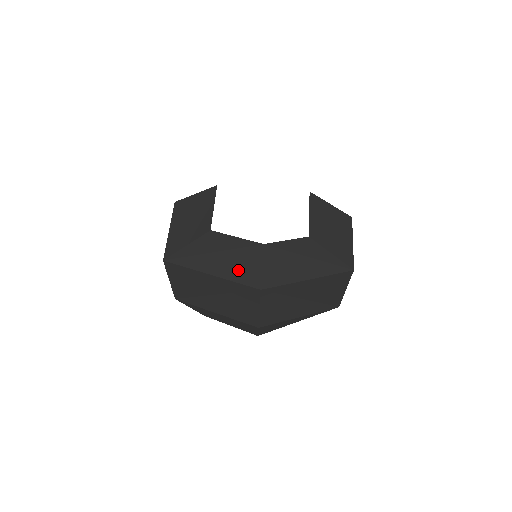
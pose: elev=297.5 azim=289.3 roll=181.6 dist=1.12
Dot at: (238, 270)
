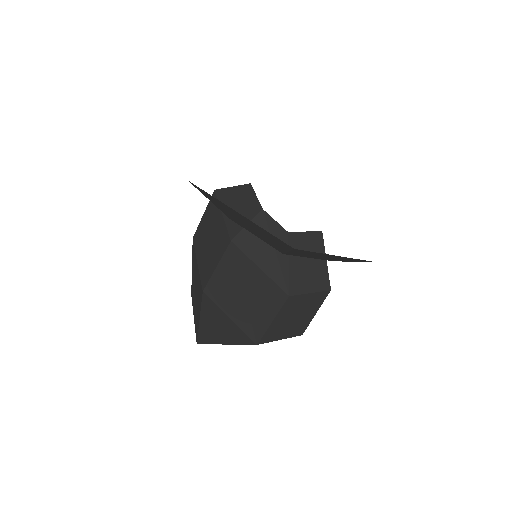
Dot at: occluded
